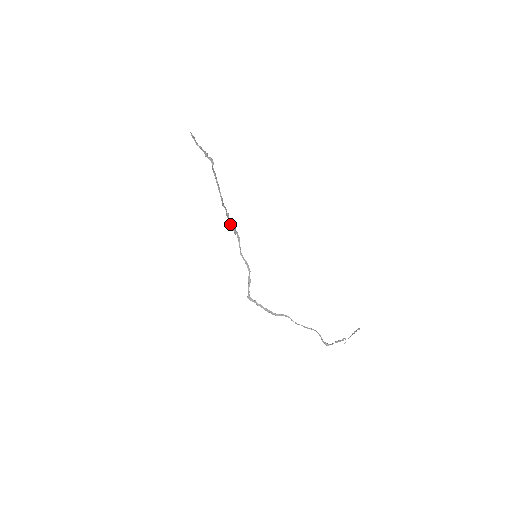
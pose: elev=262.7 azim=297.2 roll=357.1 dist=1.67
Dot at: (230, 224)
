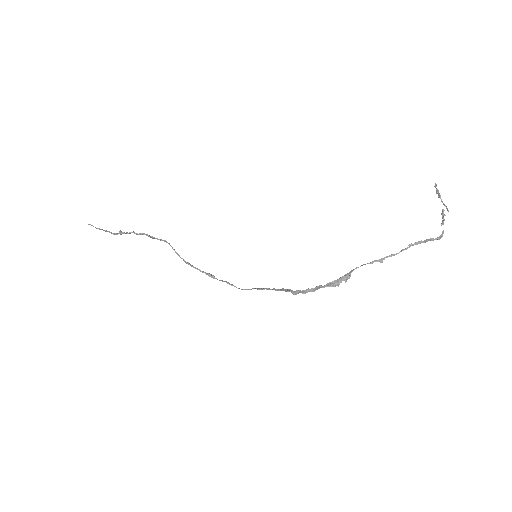
Dot at: (200, 271)
